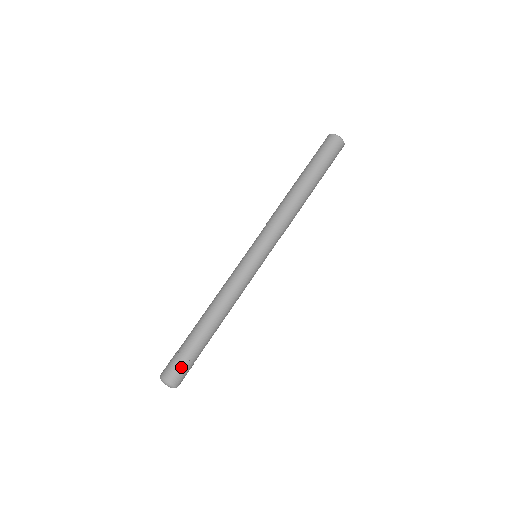
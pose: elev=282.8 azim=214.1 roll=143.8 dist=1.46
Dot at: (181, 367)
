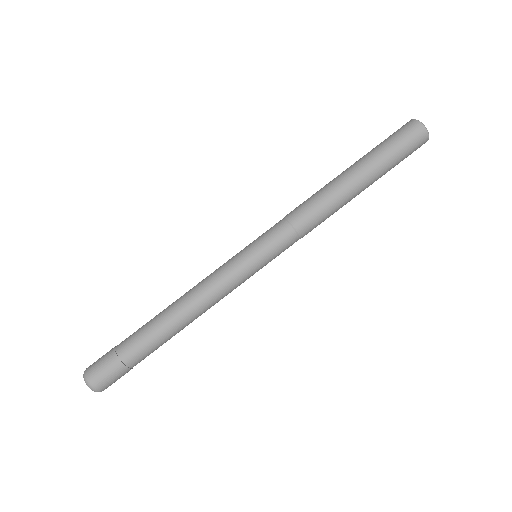
Dot at: (120, 376)
